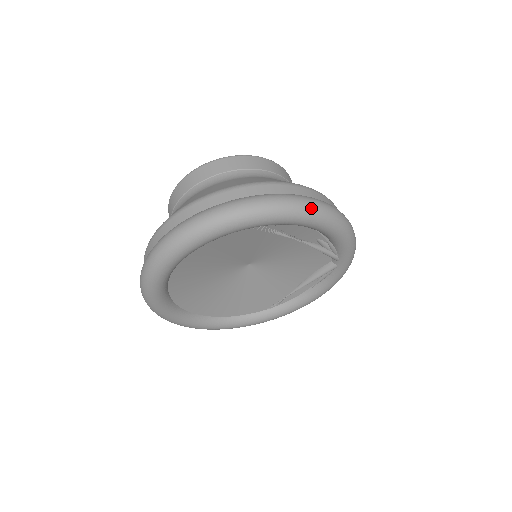
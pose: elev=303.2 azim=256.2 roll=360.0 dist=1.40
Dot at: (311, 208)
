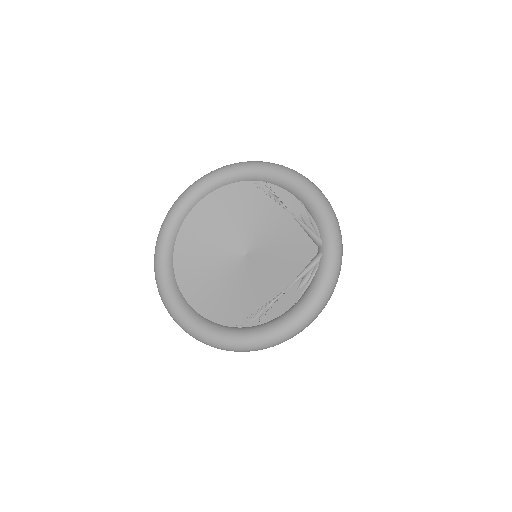
Dot at: (290, 169)
